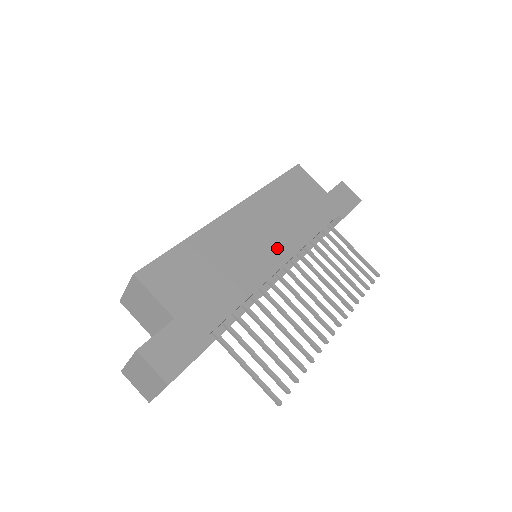
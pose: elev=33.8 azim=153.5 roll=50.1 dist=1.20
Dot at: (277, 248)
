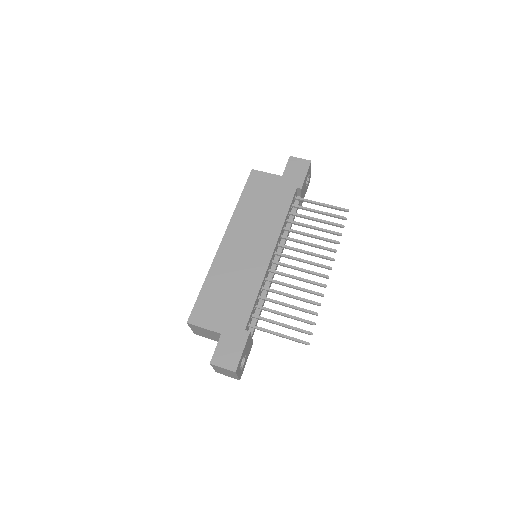
Dot at: (263, 246)
